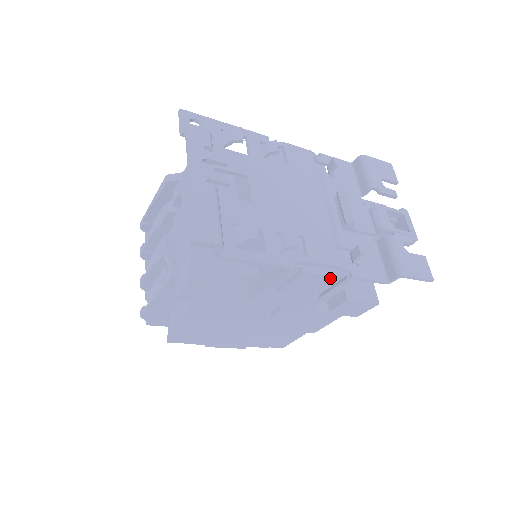
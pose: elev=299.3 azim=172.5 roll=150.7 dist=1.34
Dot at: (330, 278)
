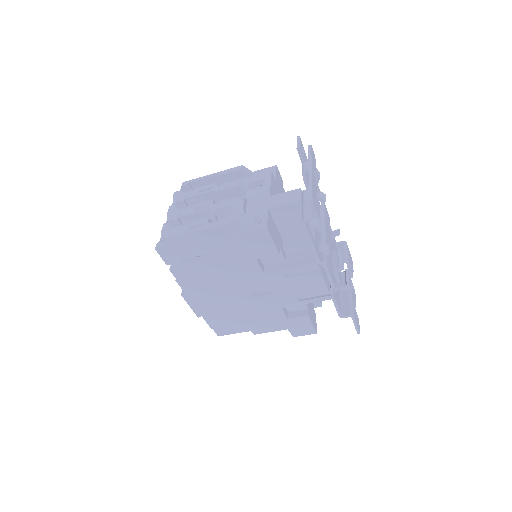
Dot at: (324, 288)
